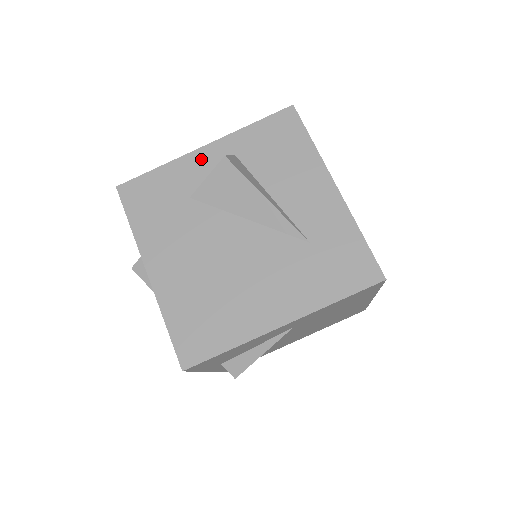
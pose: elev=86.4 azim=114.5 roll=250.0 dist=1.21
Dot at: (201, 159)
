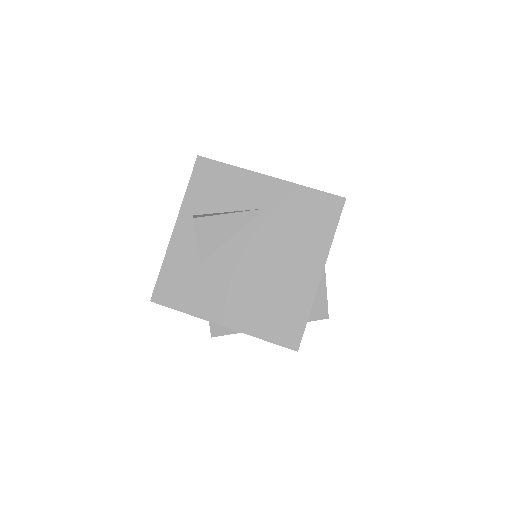
Dot at: occluded
